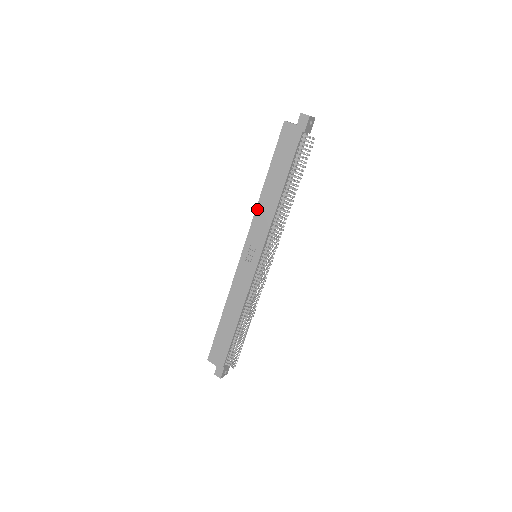
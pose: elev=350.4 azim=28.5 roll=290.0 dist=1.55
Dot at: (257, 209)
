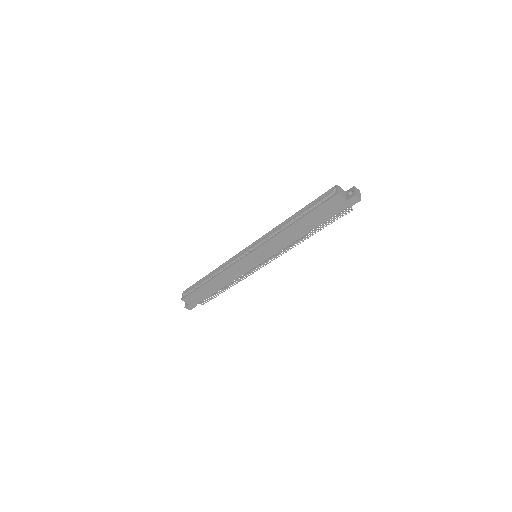
Dot at: (276, 237)
